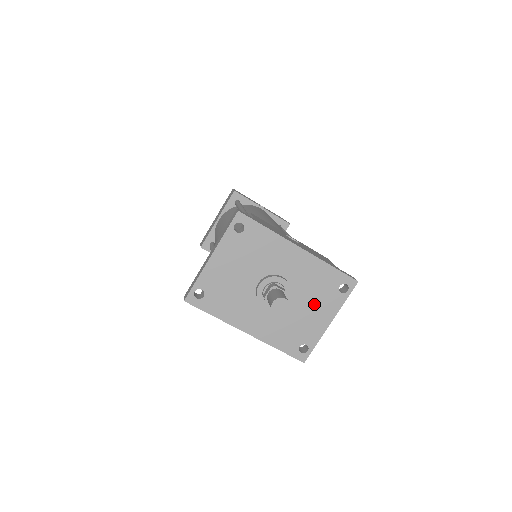
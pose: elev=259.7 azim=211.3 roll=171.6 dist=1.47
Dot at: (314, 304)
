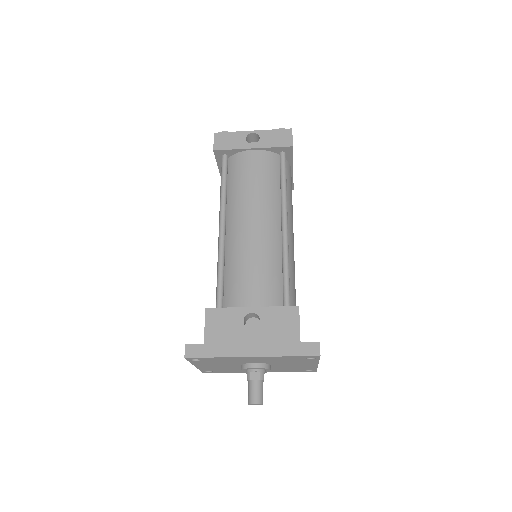
Dot at: (294, 363)
